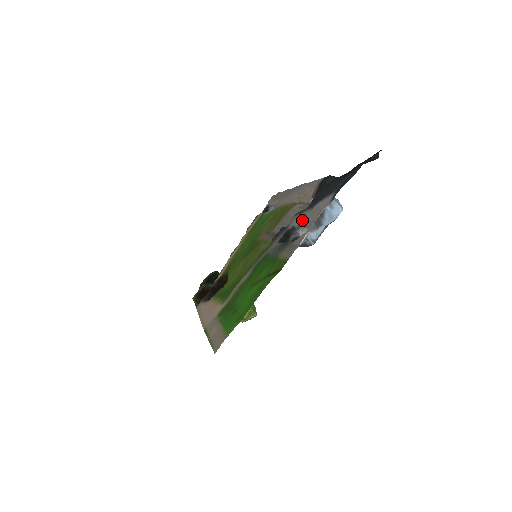
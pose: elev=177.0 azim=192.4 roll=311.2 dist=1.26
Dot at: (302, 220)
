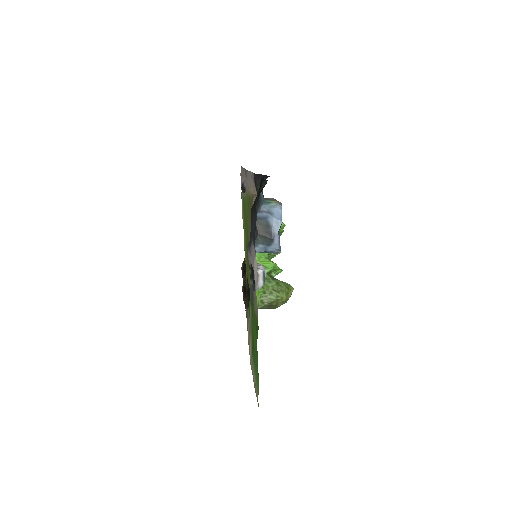
Dot at: occluded
